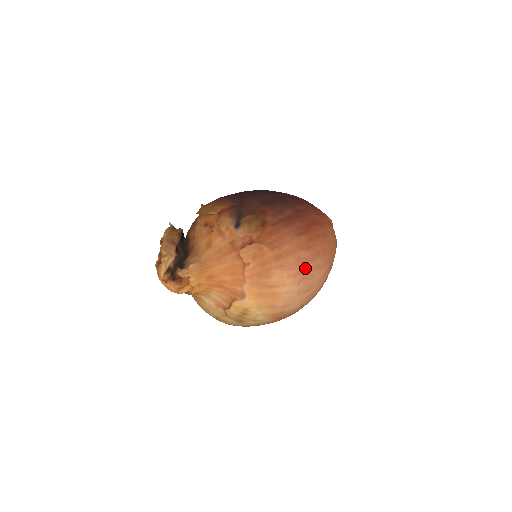
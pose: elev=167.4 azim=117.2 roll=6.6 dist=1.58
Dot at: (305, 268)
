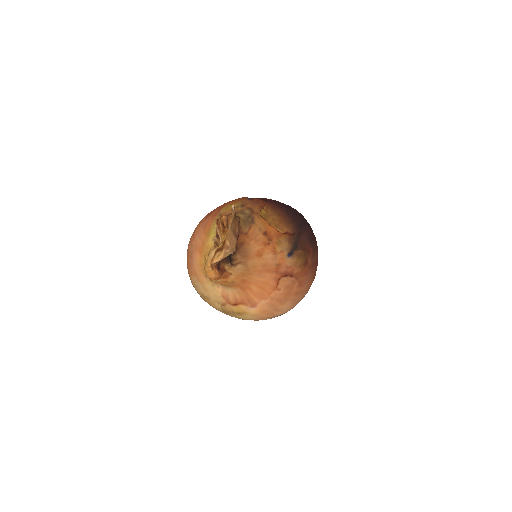
Dot at: occluded
